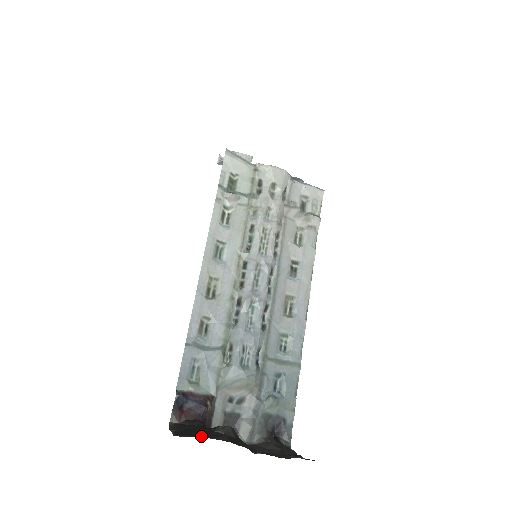
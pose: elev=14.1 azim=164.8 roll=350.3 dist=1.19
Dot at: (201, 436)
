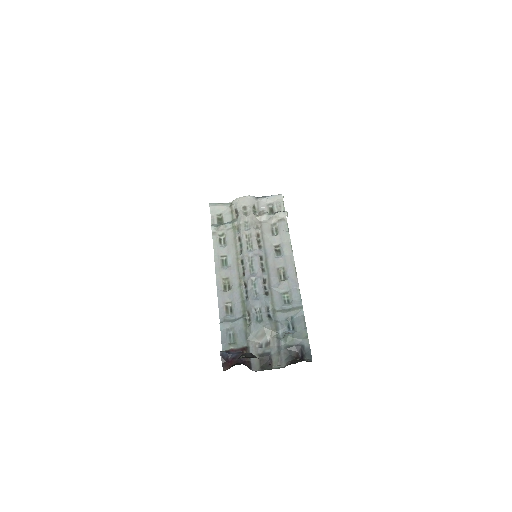
Dot at: occluded
